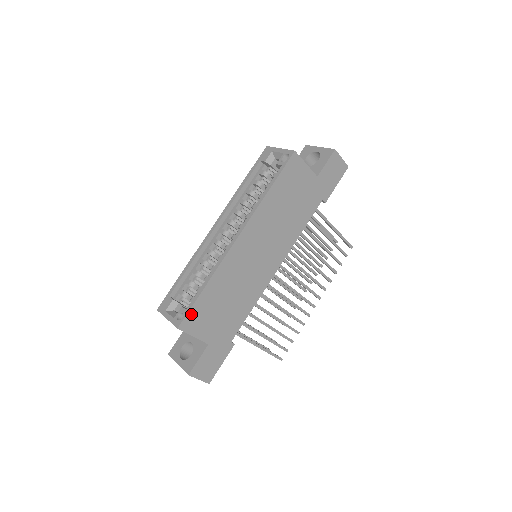
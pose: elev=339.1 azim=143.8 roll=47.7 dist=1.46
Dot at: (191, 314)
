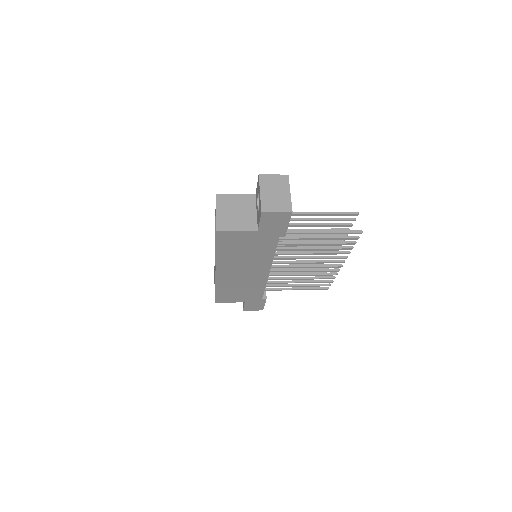
Dot at: (218, 298)
